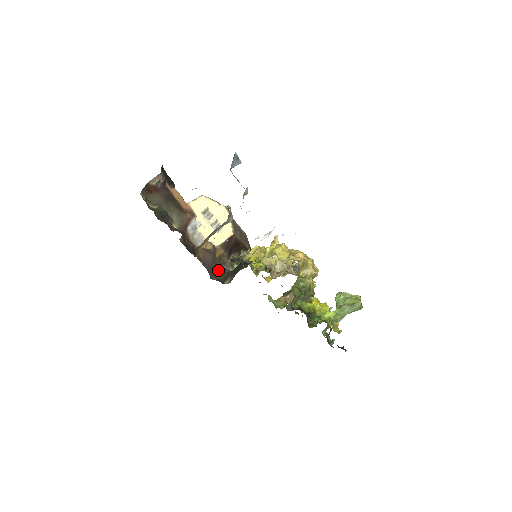
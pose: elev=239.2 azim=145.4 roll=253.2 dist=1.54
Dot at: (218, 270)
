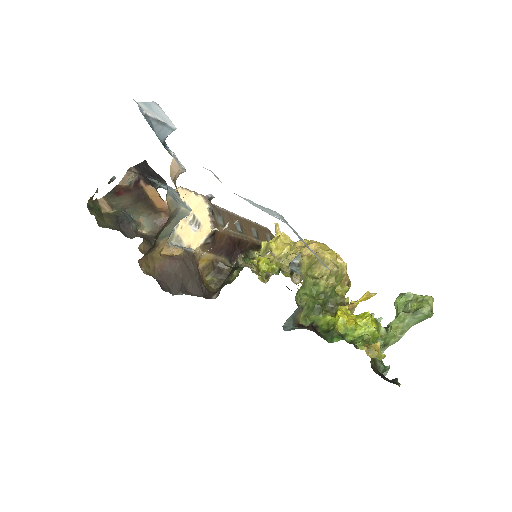
Dot at: (213, 281)
